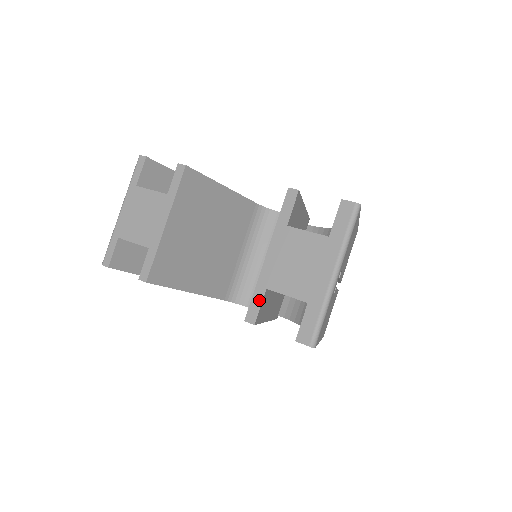
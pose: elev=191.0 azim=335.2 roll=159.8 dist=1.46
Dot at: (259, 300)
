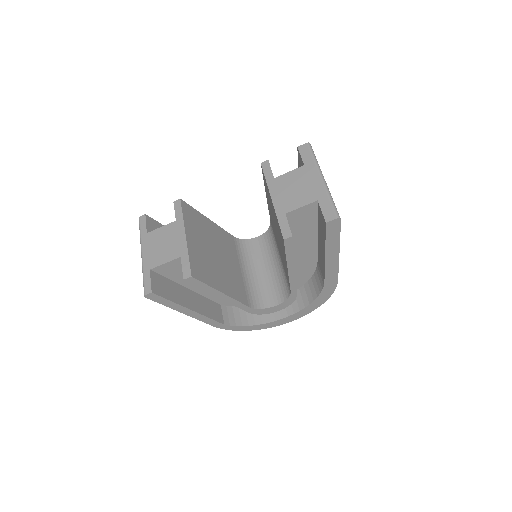
Dot at: (285, 222)
